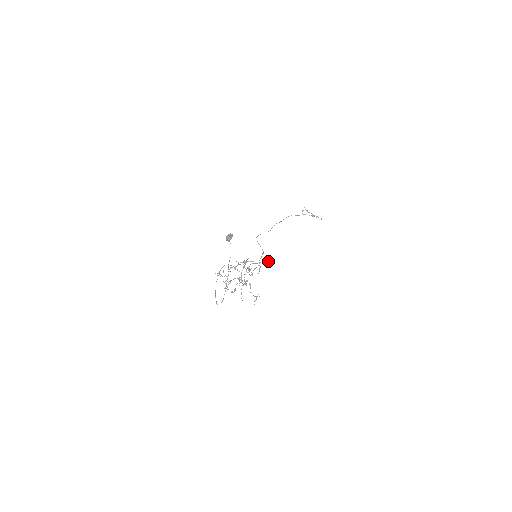
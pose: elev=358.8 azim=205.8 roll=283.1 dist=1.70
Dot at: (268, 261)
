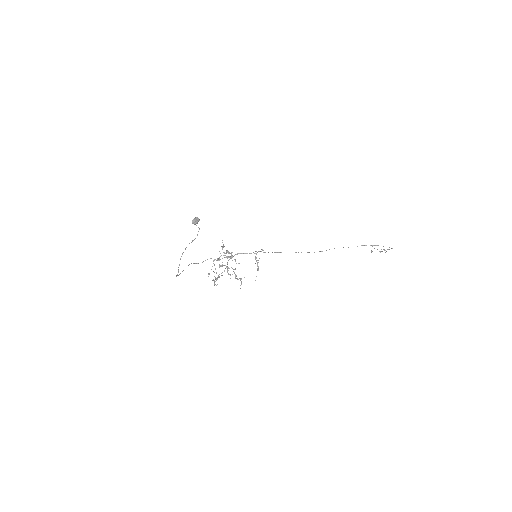
Dot at: occluded
